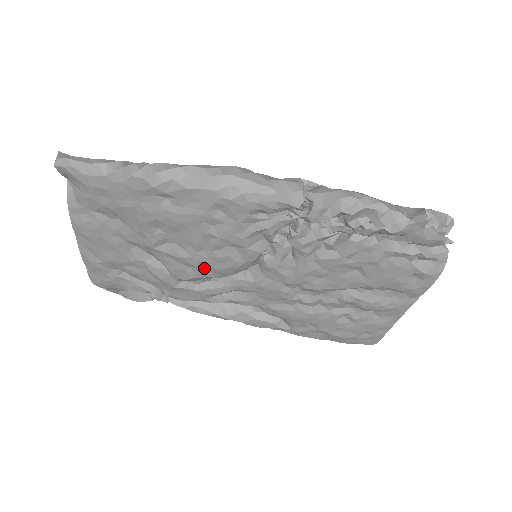
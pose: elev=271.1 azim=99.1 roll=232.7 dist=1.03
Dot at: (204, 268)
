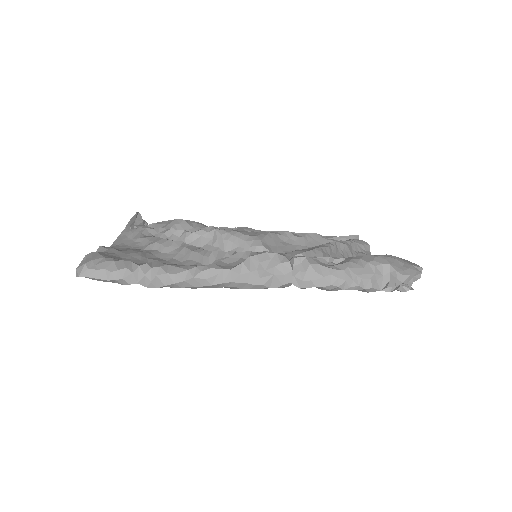
Dot at: occluded
